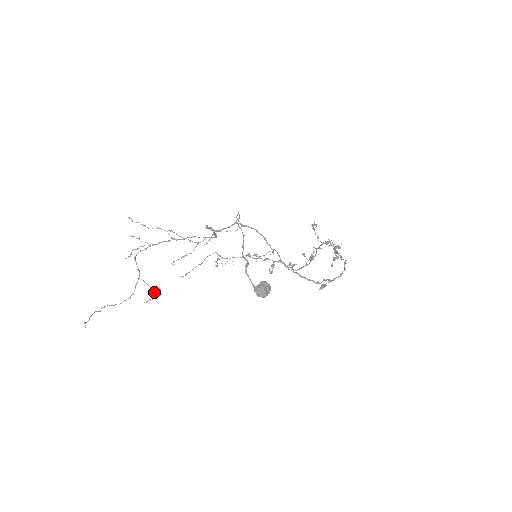
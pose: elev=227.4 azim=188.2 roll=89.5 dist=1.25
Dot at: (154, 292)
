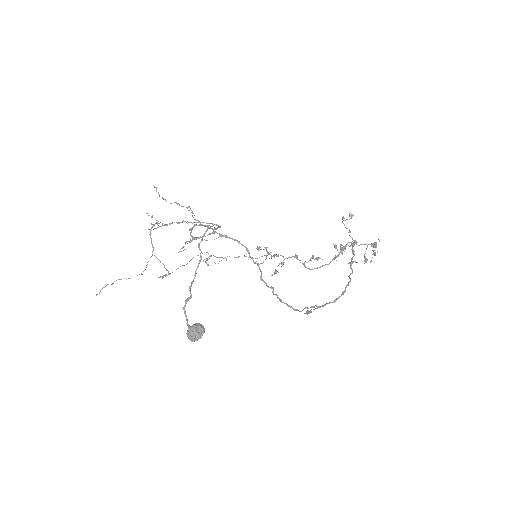
Dot at: (166, 270)
